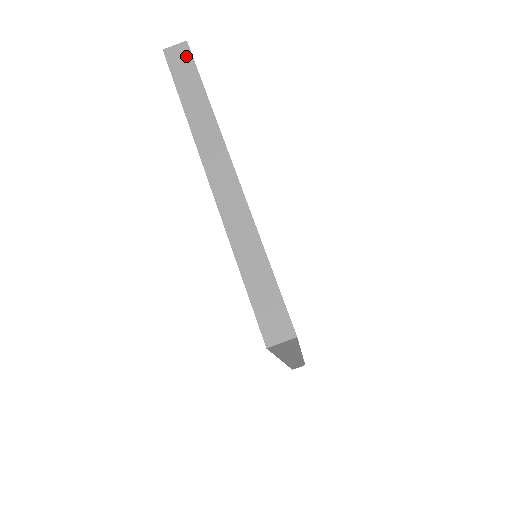
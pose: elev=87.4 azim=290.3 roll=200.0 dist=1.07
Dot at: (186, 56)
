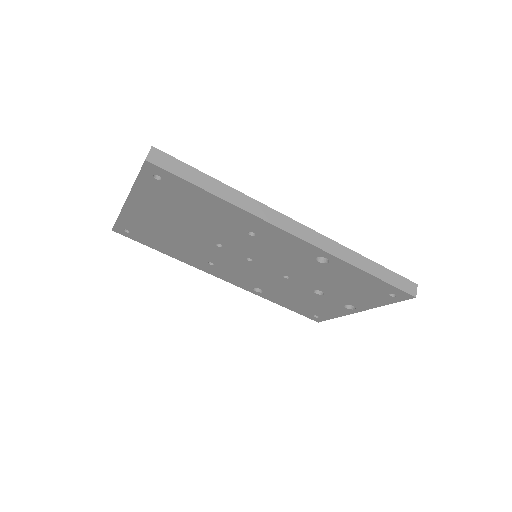
Dot at: occluded
